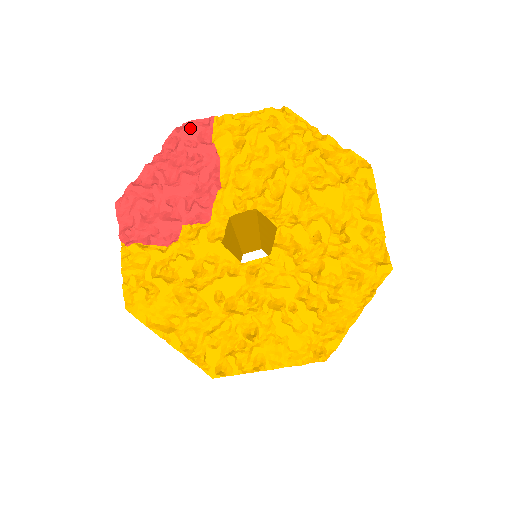
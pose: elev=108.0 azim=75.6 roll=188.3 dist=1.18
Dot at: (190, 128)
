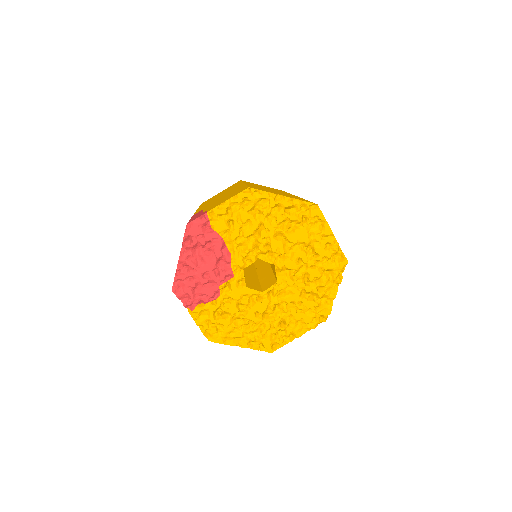
Dot at: (195, 227)
